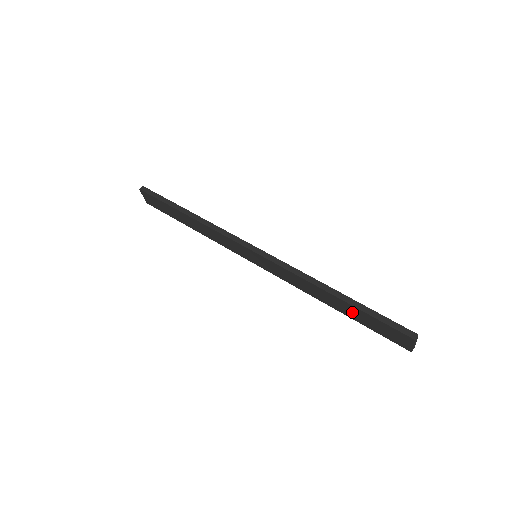
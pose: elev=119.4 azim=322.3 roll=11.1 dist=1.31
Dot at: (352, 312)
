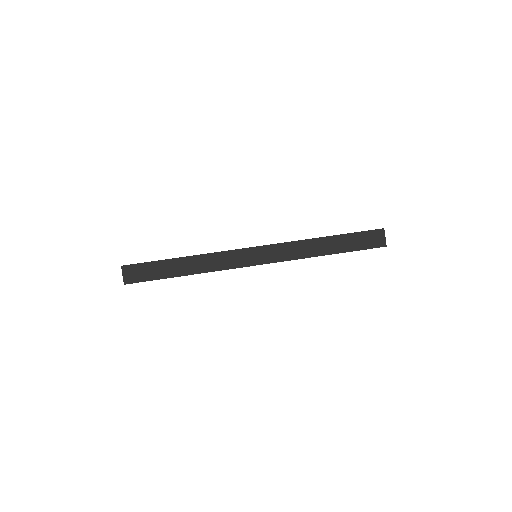
Dot at: (342, 243)
